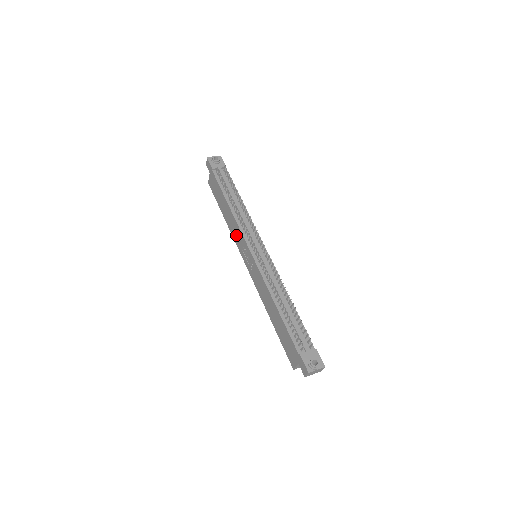
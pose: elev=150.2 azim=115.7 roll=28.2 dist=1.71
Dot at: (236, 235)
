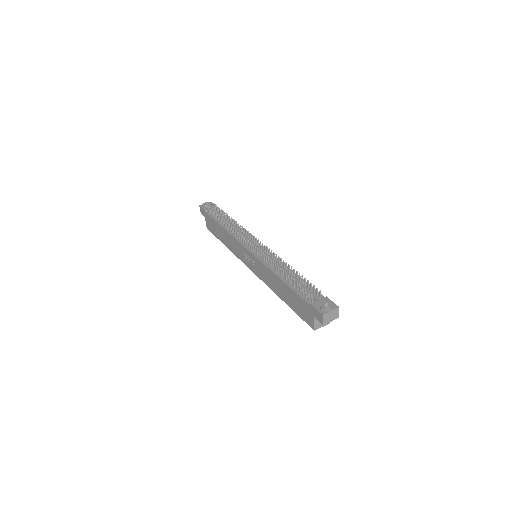
Dot at: (235, 249)
